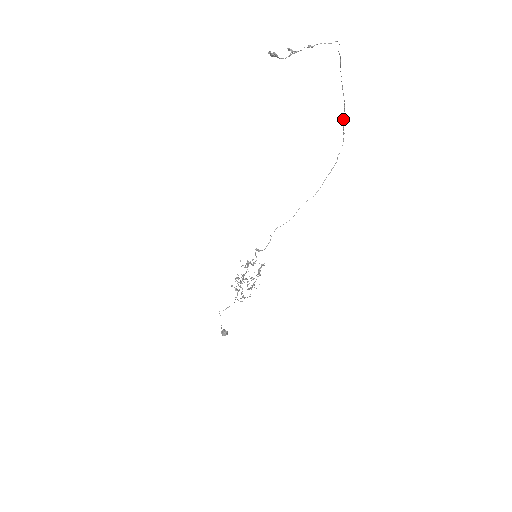
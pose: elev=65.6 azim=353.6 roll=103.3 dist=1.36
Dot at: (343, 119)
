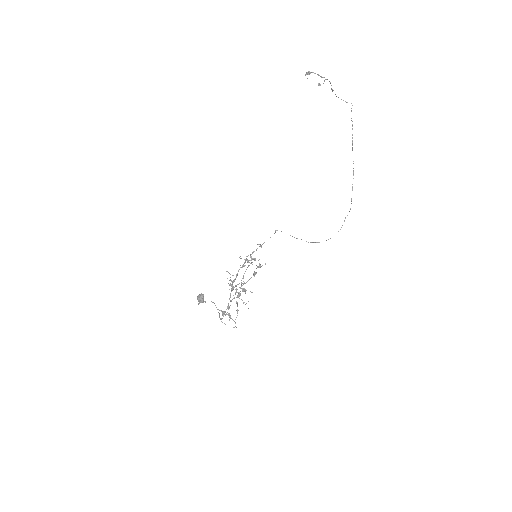
Dot at: occluded
